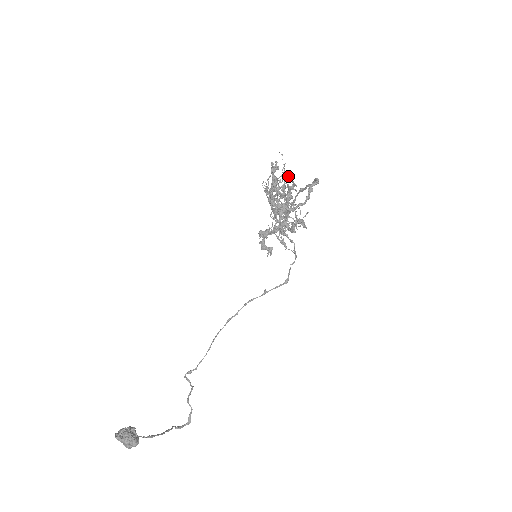
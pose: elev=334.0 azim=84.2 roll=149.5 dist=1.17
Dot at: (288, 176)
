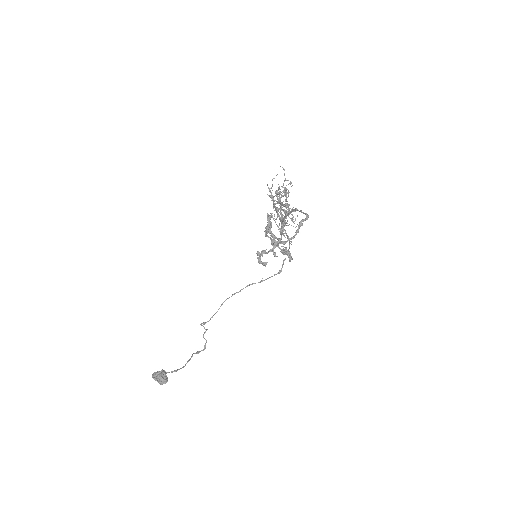
Dot at: (289, 183)
